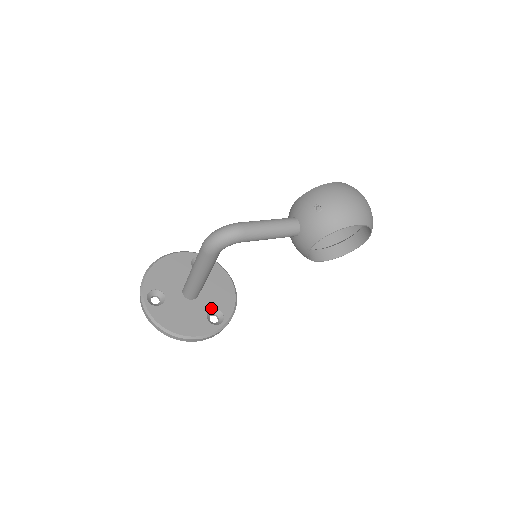
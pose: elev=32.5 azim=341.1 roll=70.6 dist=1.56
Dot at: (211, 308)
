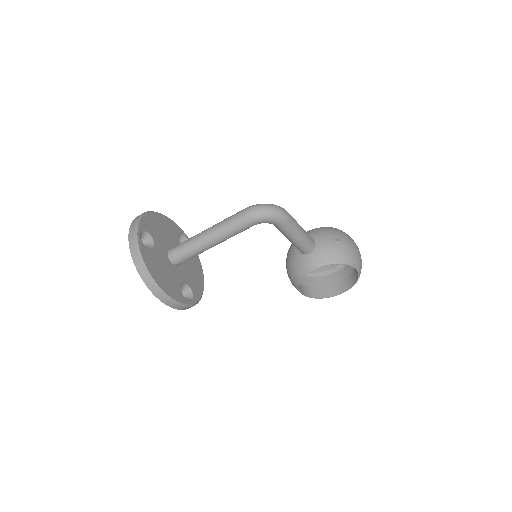
Dot at: (185, 282)
